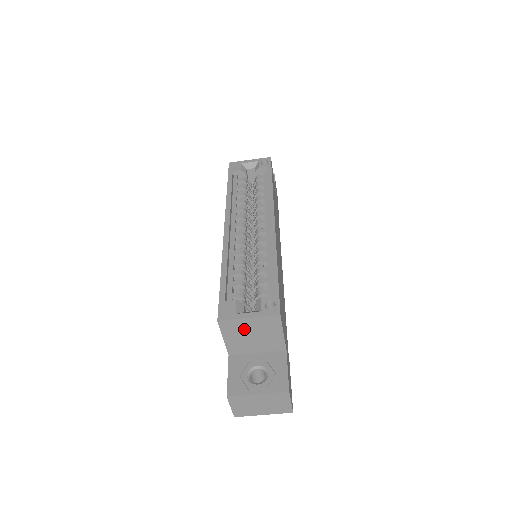
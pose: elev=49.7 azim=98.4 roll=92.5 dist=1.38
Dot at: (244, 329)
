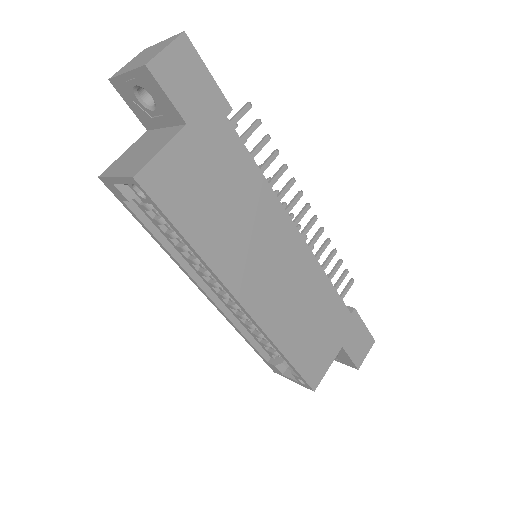
Dot at: occluded
